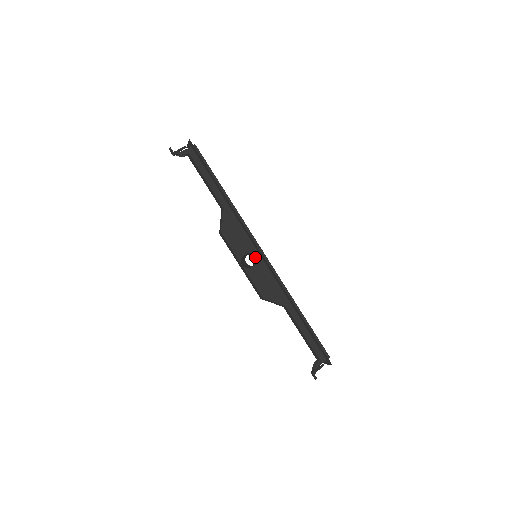
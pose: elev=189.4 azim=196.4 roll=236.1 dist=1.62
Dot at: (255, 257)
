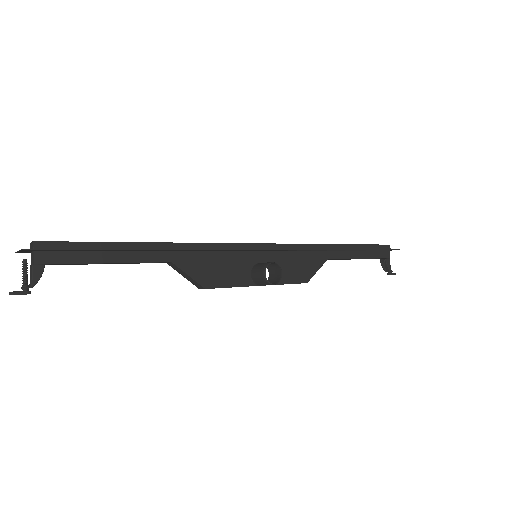
Dot at: occluded
